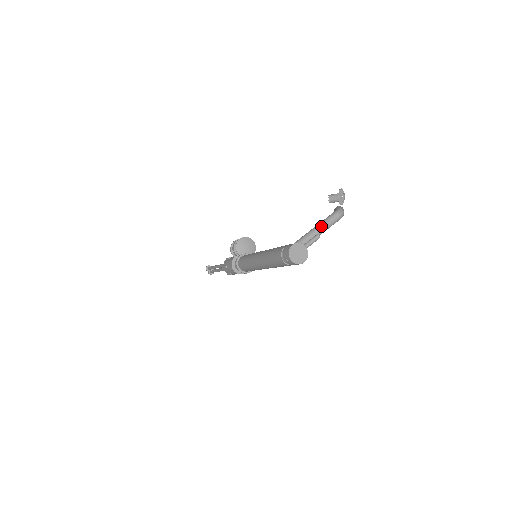
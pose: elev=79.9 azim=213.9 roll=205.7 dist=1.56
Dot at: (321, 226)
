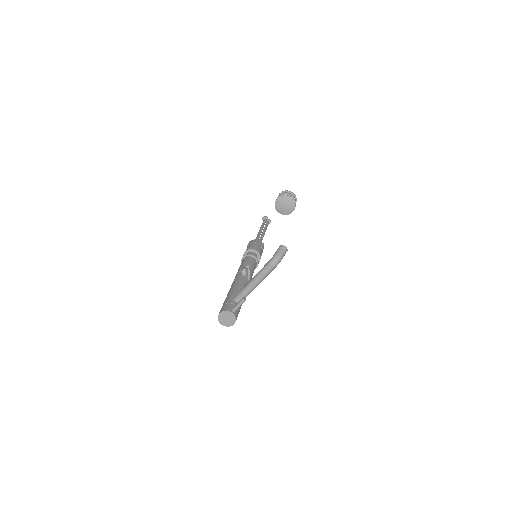
Dot at: (256, 279)
